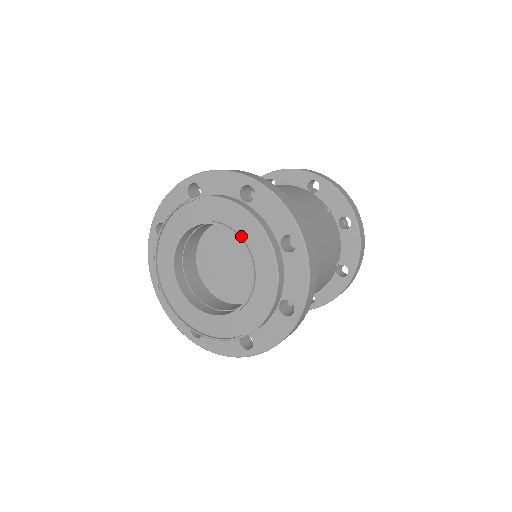
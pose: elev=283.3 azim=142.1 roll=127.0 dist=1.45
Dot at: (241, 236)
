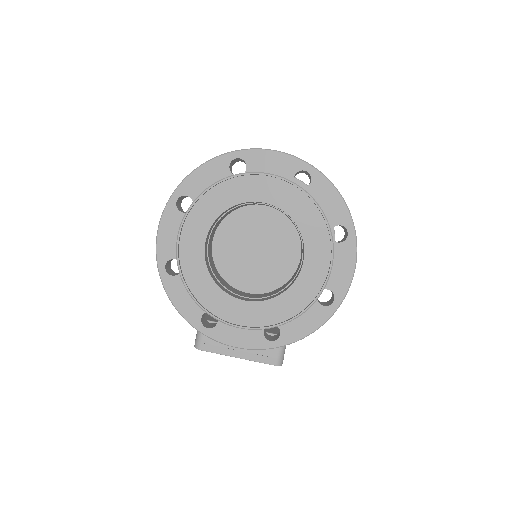
Dot at: (261, 199)
